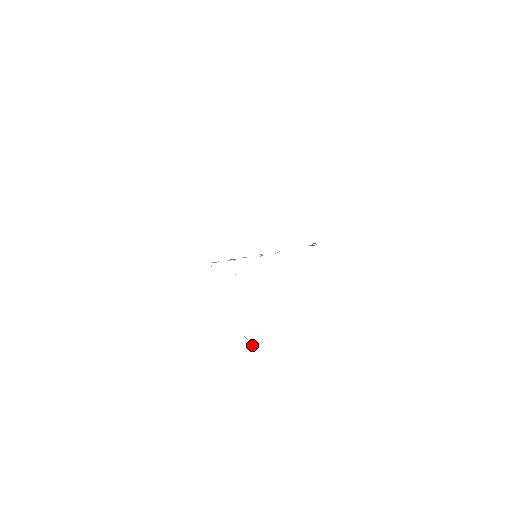
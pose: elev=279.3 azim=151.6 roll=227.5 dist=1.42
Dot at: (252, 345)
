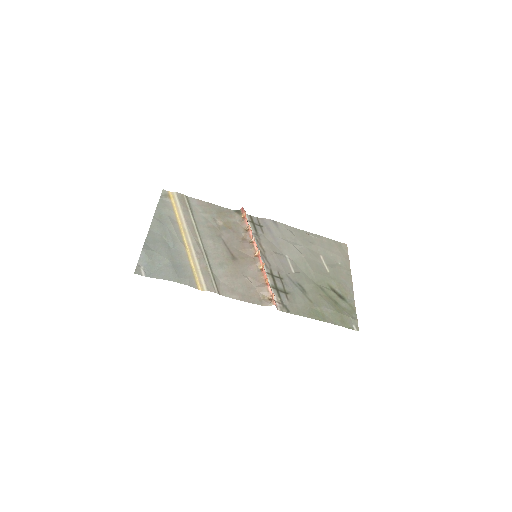
Dot at: (310, 236)
